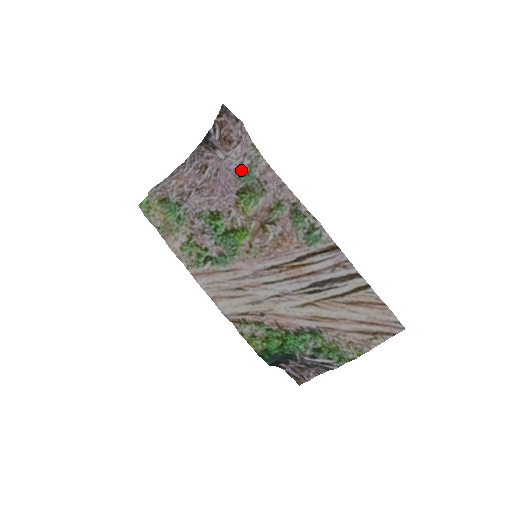
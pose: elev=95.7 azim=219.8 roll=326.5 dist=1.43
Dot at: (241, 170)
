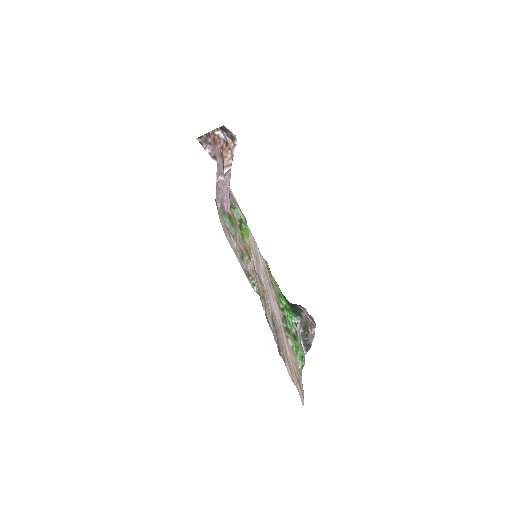
Dot at: (221, 206)
